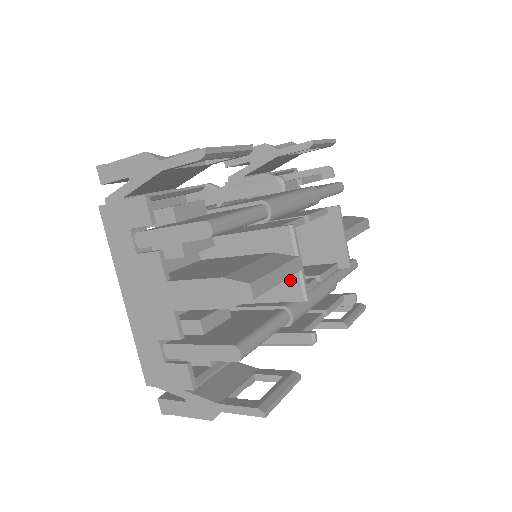
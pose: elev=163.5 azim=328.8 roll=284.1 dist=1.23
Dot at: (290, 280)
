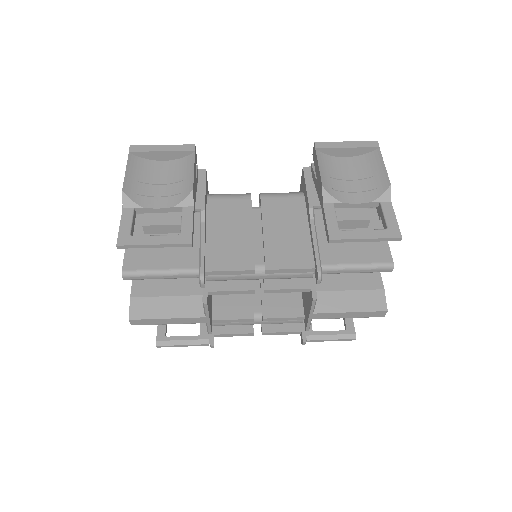
Dot at: occluded
